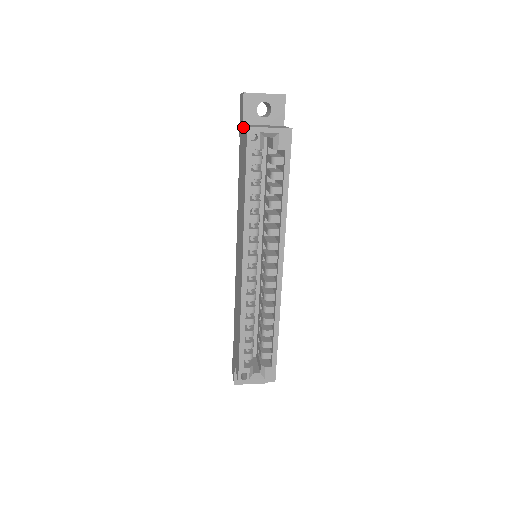
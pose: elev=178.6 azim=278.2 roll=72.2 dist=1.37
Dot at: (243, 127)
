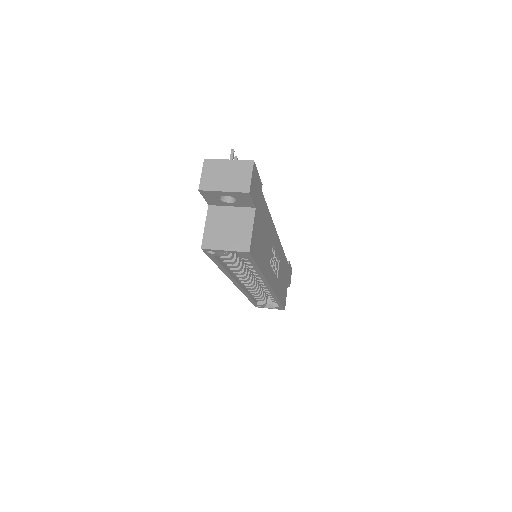
Dot at: (207, 216)
